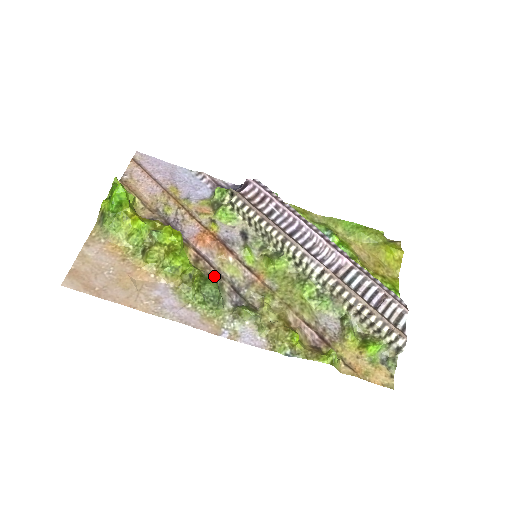
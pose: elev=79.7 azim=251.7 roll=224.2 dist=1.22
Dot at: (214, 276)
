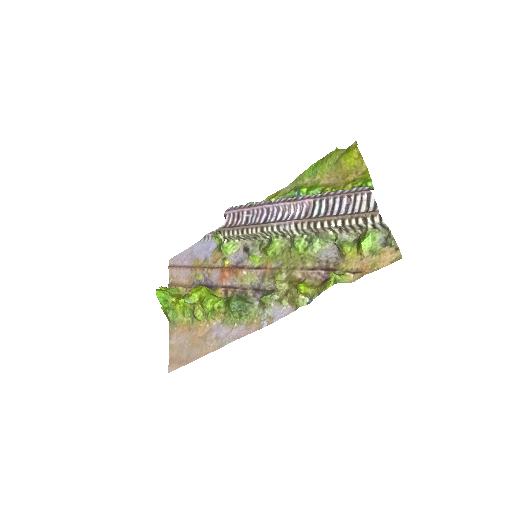
Dot at: (240, 293)
